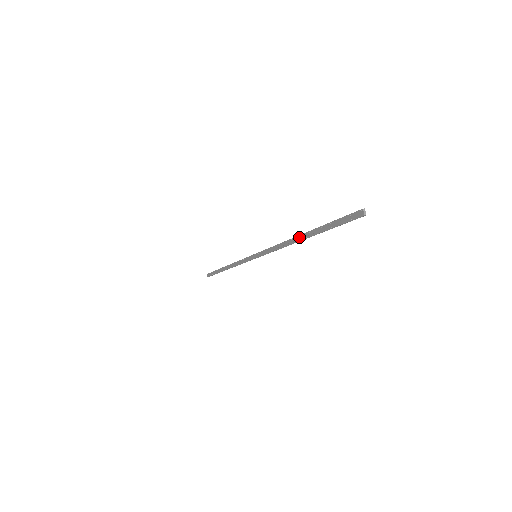
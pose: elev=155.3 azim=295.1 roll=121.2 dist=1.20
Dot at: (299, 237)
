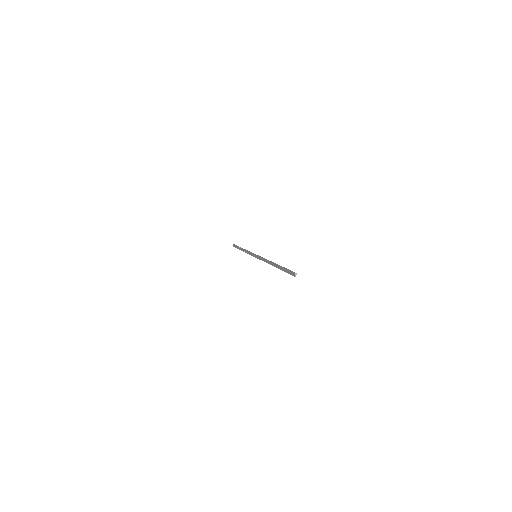
Dot at: (273, 264)
